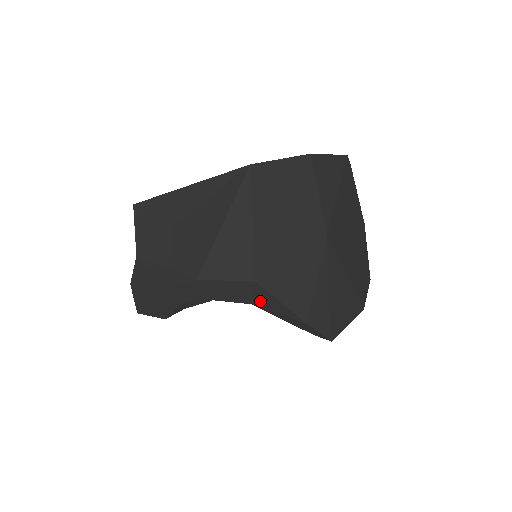
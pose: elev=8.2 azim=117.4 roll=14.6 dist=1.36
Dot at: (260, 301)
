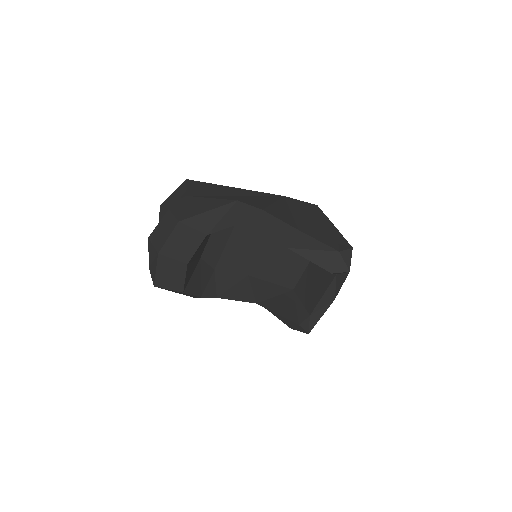
Dot at: (298, 244)
